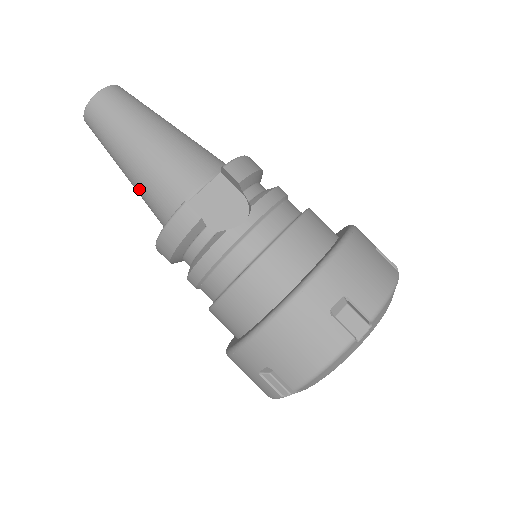
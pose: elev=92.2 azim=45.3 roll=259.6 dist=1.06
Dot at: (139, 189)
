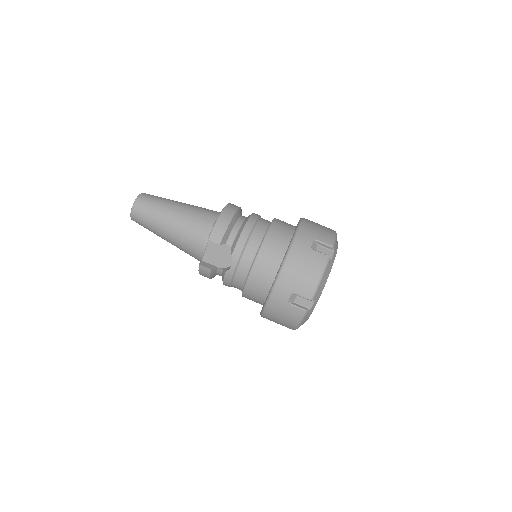
Dot at: occluded
